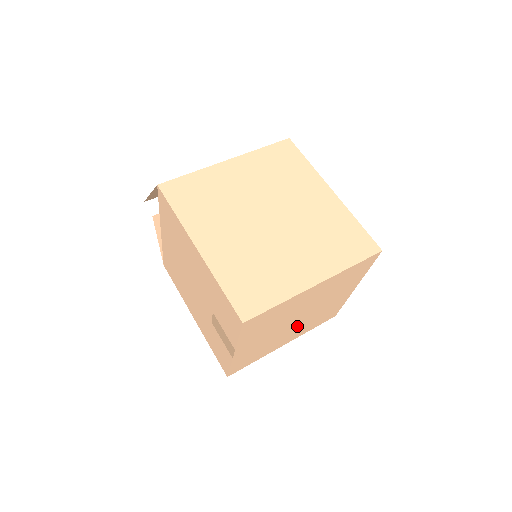
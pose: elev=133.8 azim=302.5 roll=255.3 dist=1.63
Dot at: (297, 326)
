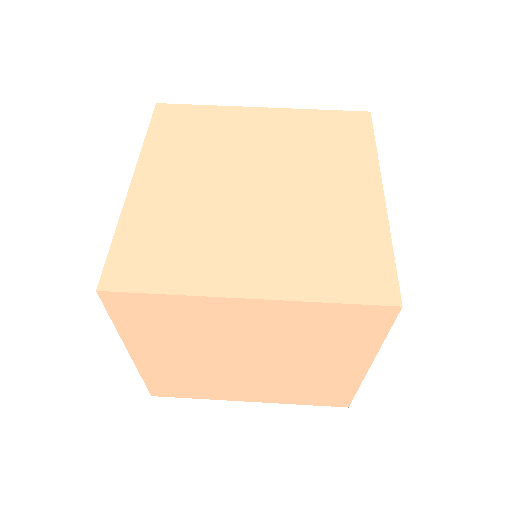
Dot at: (257, 377)
